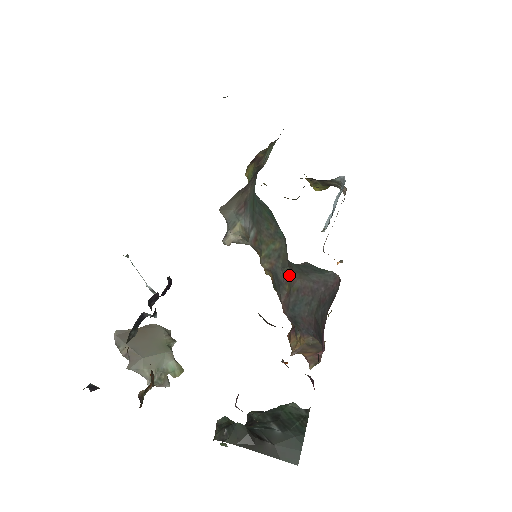
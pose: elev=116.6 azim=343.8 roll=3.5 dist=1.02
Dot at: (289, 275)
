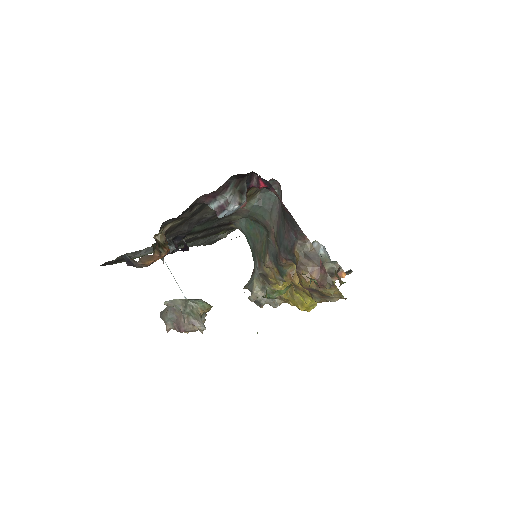
Dot at: (272, 235)
